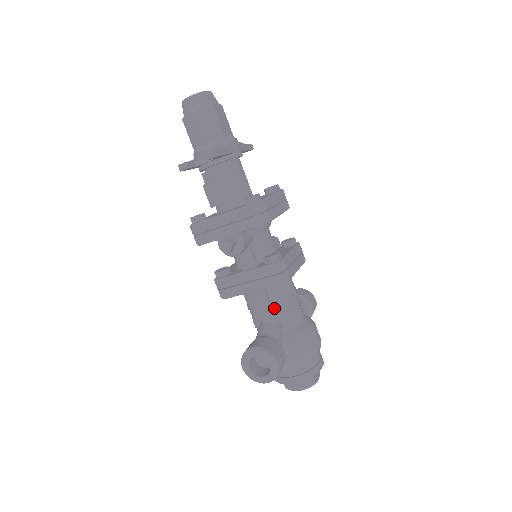
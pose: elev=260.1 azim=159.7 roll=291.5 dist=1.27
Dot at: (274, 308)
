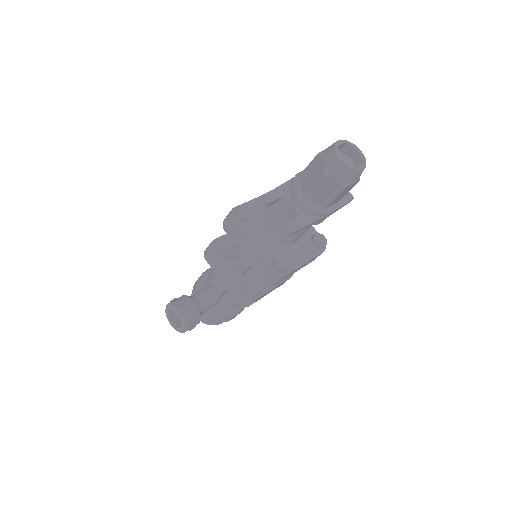
Dot at: (226, 293)
